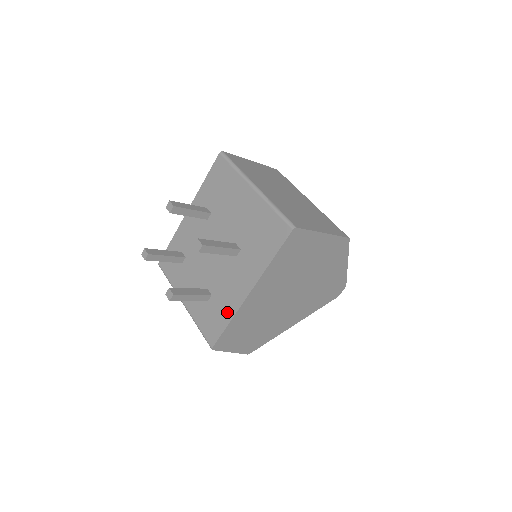
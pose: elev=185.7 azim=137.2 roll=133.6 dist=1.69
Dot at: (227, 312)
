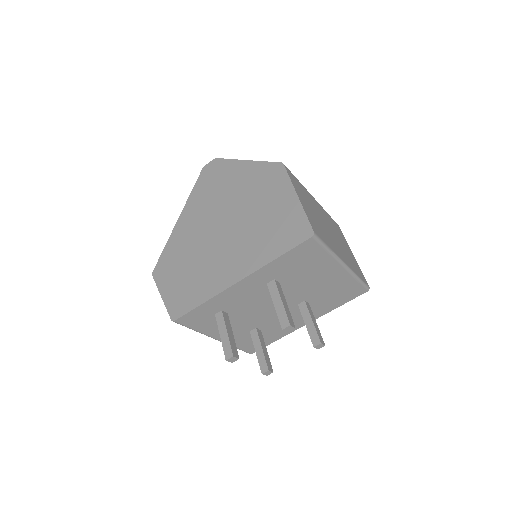
Dot at: (278, 336)
